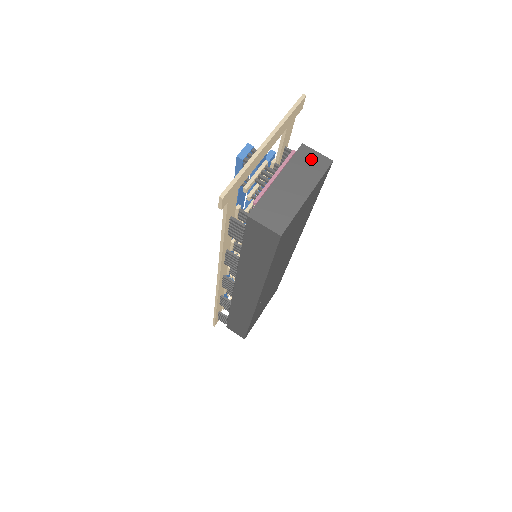
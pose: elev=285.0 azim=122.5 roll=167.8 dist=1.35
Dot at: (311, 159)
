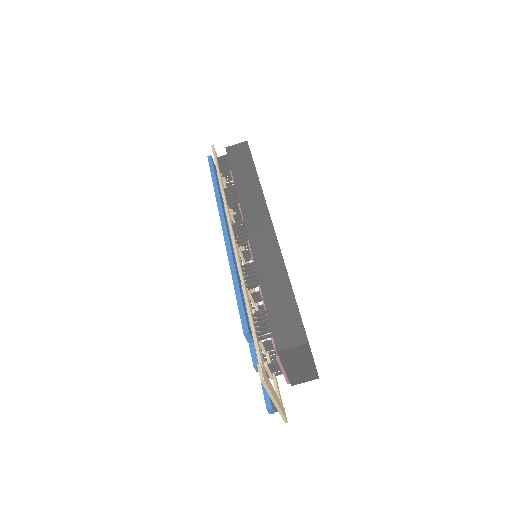
Dot at: (293, 352)
